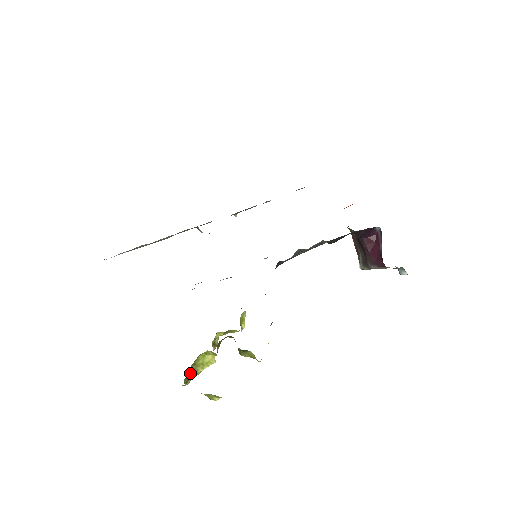
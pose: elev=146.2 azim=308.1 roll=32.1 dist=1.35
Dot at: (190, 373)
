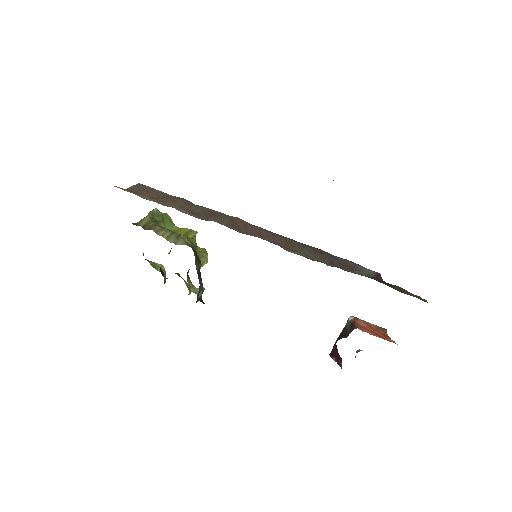
Dot at: occluded
